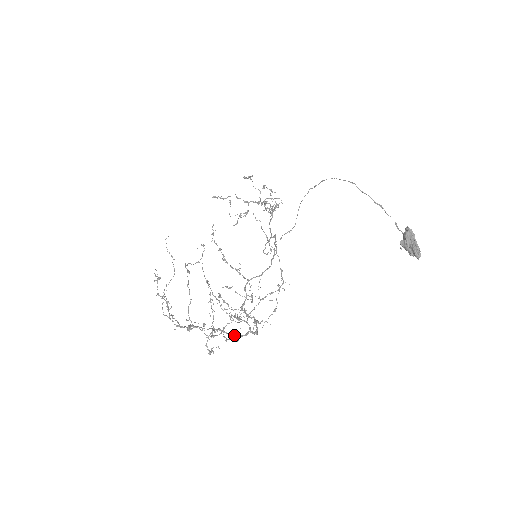
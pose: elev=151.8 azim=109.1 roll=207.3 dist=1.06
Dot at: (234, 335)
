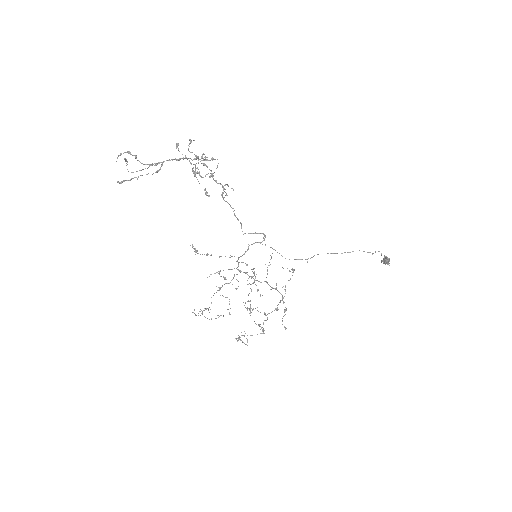
Dot at: (277, 310)
